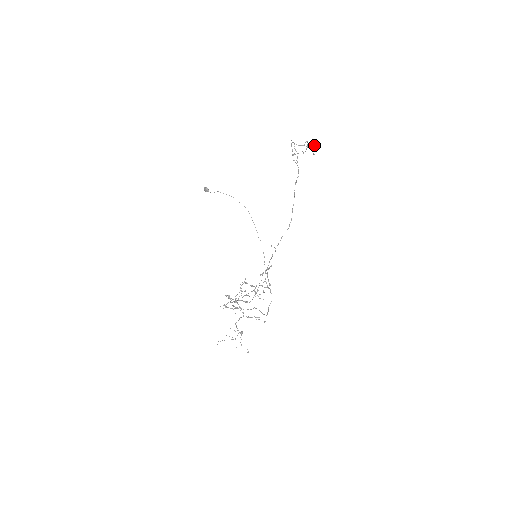
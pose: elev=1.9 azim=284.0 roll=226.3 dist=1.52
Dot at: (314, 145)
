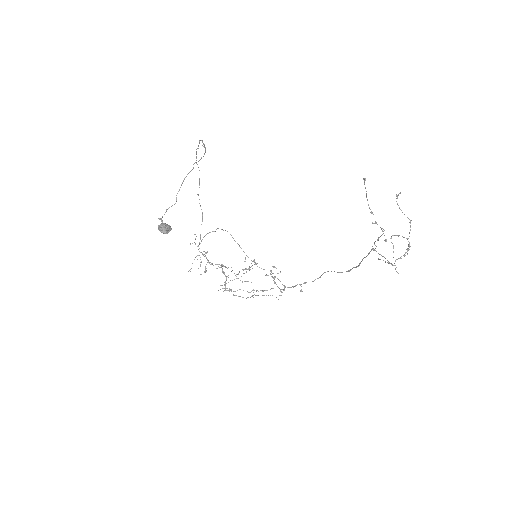
Dot at: occluded
